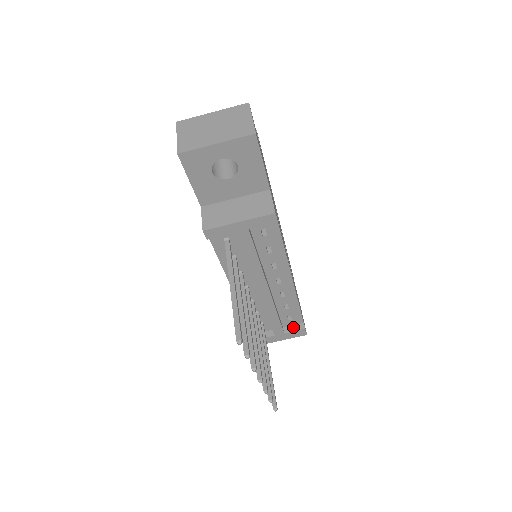
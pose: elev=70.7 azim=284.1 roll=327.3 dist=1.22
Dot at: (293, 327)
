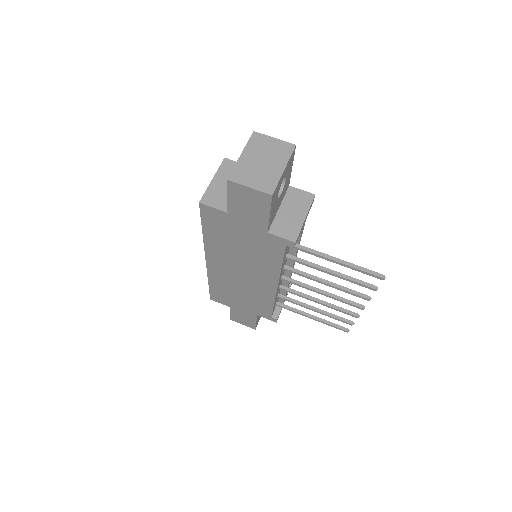
Dot at: occluded
